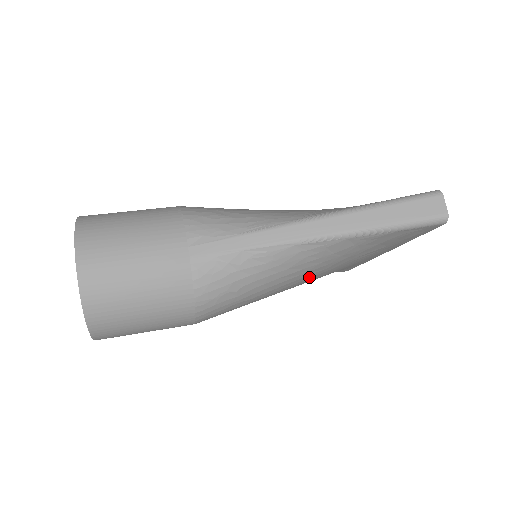
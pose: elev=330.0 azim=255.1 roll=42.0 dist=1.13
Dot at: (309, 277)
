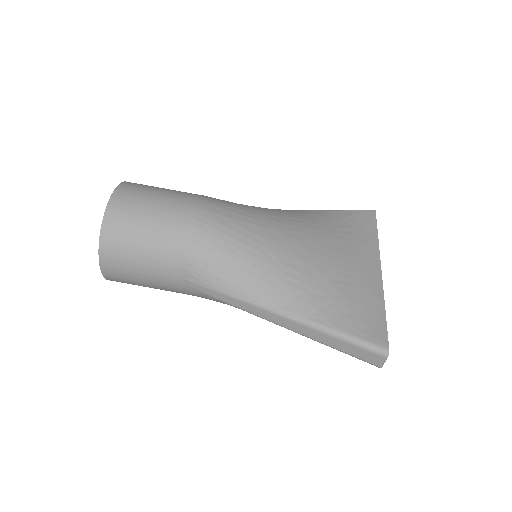
Dot at: occluded
